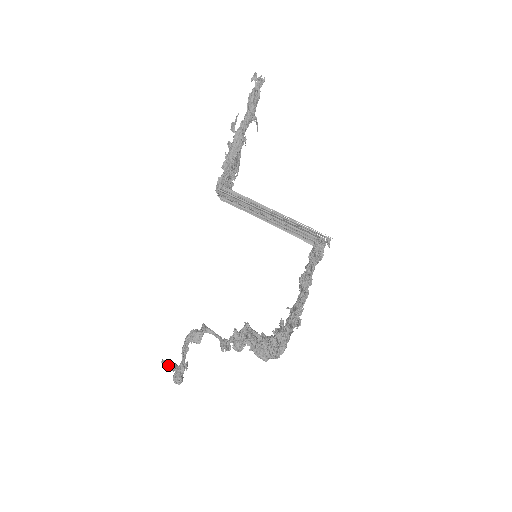
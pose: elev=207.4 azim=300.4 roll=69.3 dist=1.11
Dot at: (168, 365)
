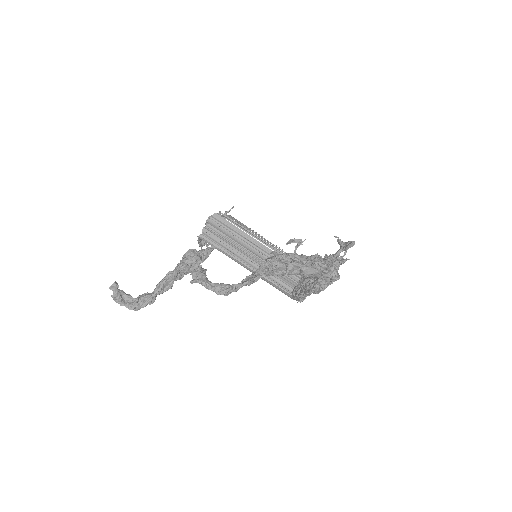
Dot at: (125, 293)
